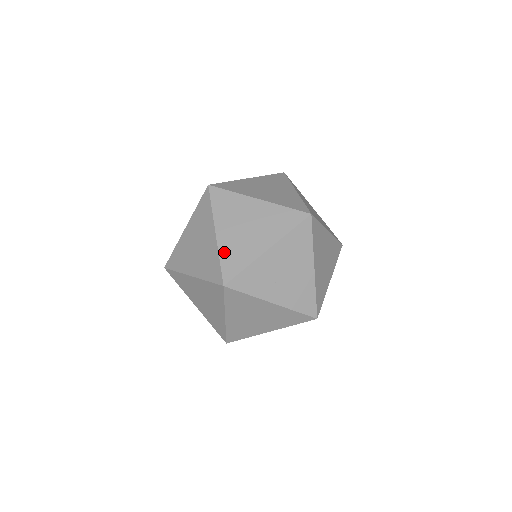
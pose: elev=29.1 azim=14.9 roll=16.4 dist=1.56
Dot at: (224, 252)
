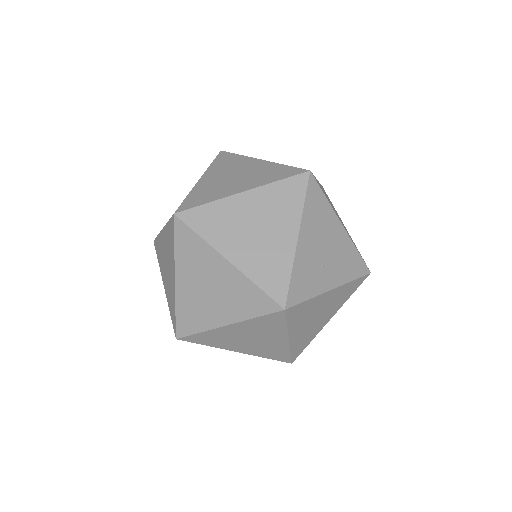
Dot at: (255, 274)
